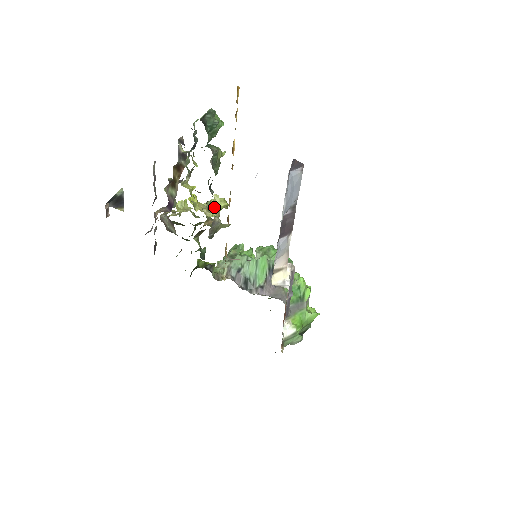
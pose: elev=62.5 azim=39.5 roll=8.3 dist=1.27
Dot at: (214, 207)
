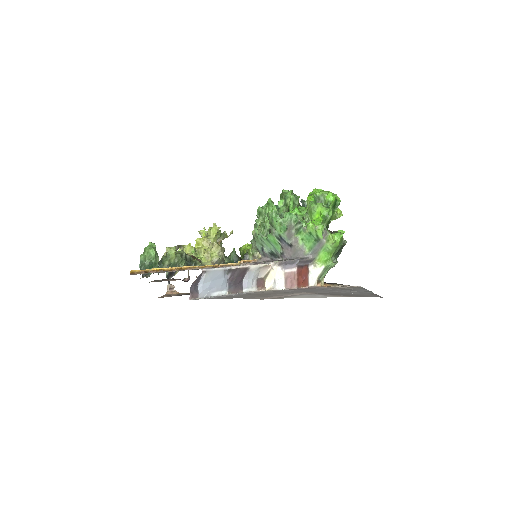
Dot at: occluded
